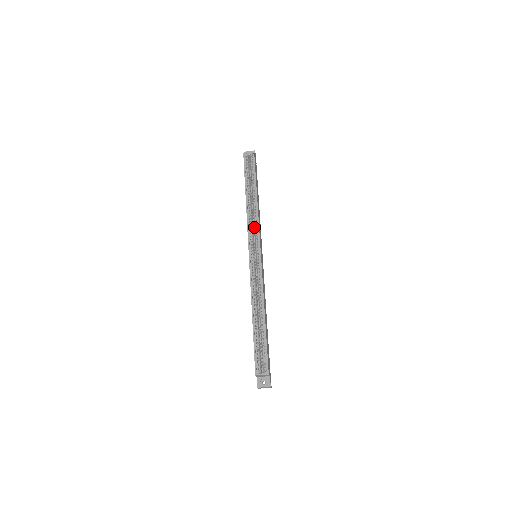
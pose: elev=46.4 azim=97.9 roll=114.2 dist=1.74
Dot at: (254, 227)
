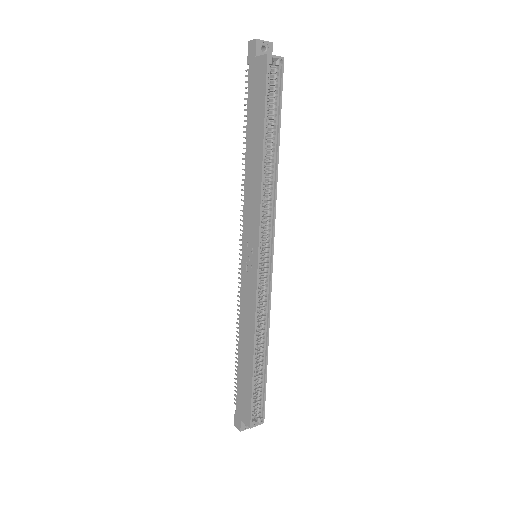
Dot at: occluded
